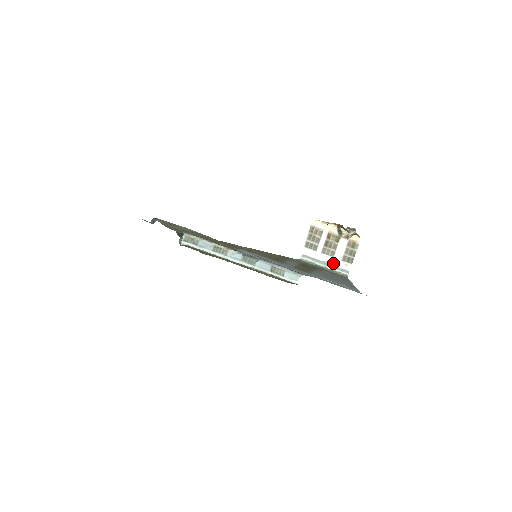
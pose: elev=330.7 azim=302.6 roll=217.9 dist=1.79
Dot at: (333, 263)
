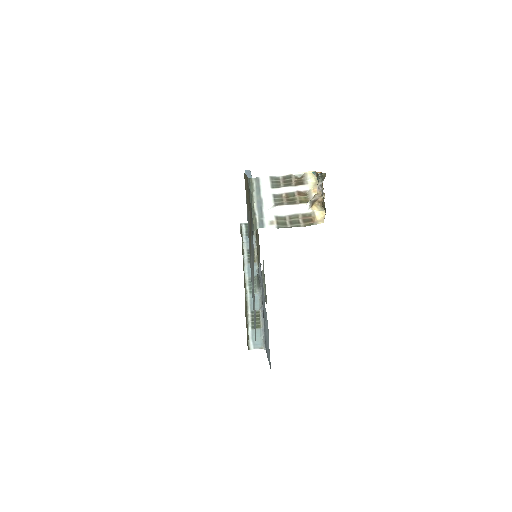
Dot at: (266, 208)
